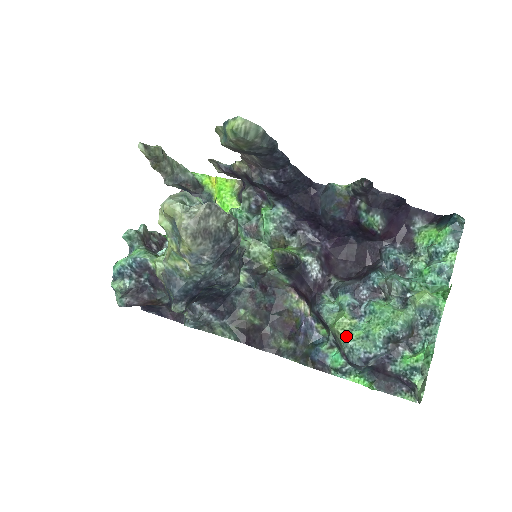
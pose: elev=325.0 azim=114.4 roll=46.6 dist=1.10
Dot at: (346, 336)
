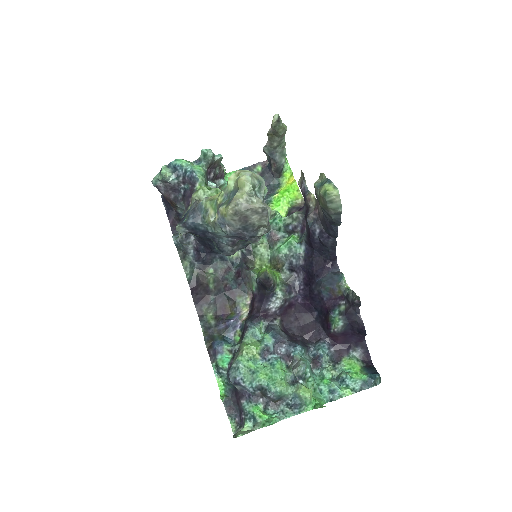
Dot at: (244, 359)
